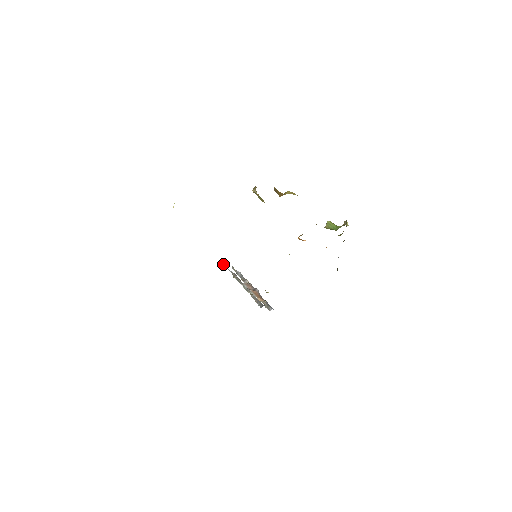
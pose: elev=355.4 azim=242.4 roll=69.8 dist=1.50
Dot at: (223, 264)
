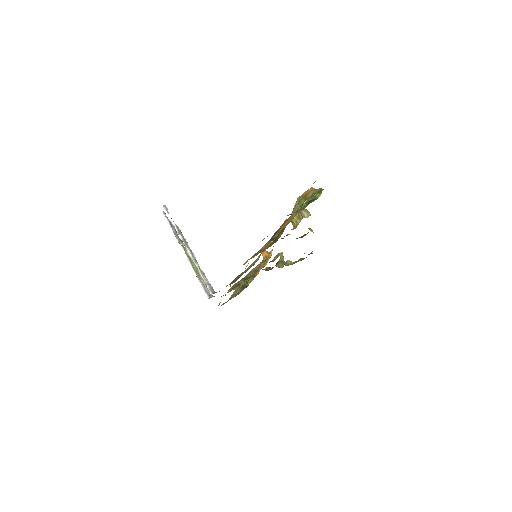
Dot at: (166, 207)
